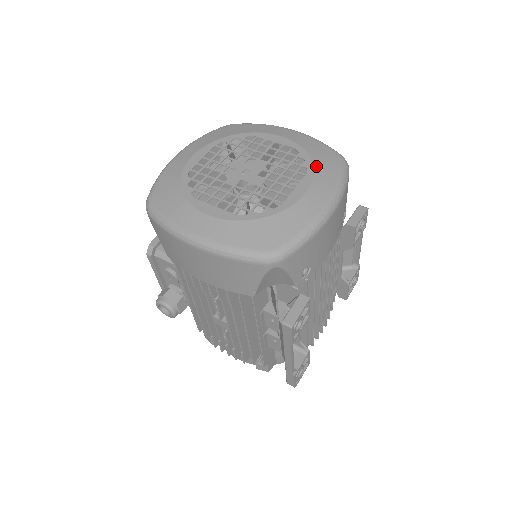
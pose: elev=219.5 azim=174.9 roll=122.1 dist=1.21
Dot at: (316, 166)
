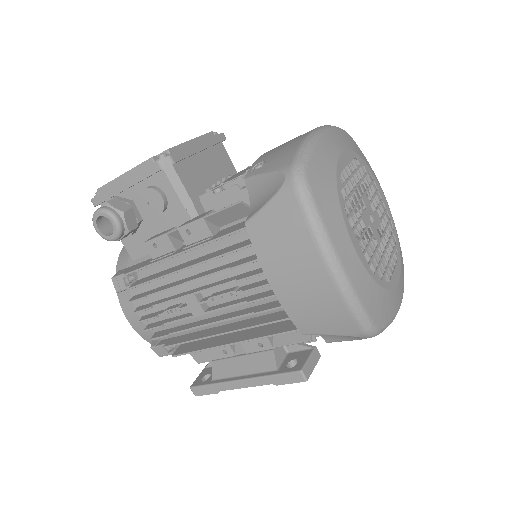
Dot at: occluded
